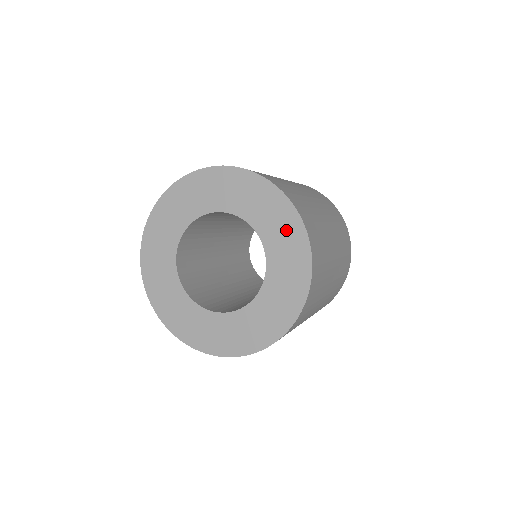
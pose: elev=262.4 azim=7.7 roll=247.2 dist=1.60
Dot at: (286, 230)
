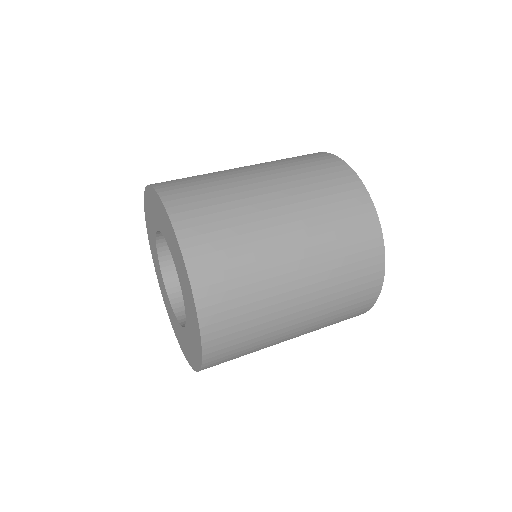
Dot at: (161, 214)
